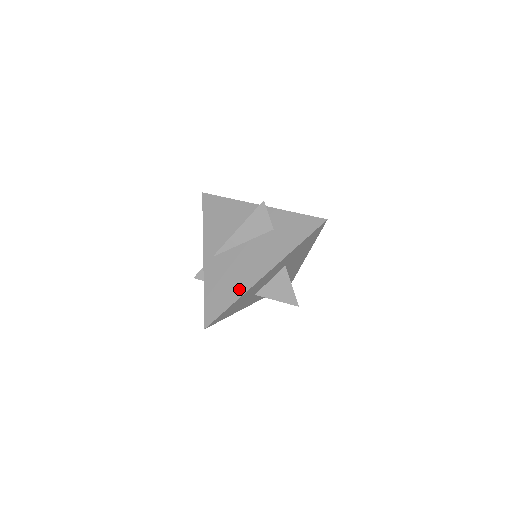
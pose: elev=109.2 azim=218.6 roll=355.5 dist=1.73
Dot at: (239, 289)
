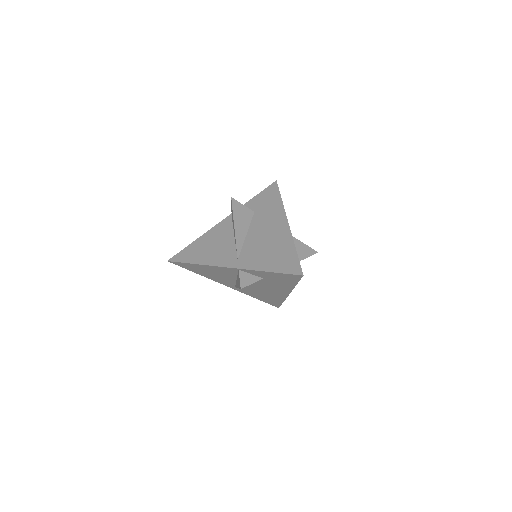
Dot at: (286, 241)
